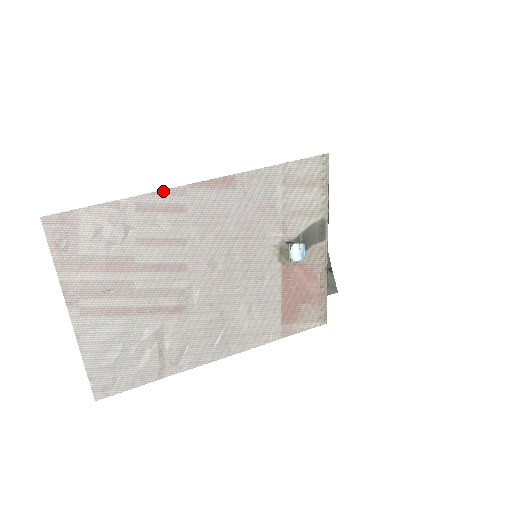
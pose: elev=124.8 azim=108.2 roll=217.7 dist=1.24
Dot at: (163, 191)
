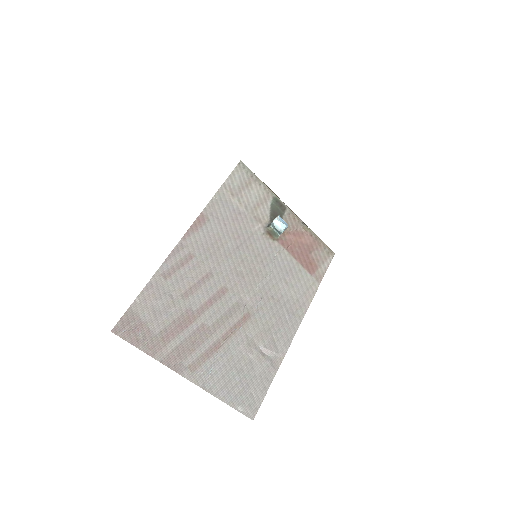
Dot at: (170, 255)
